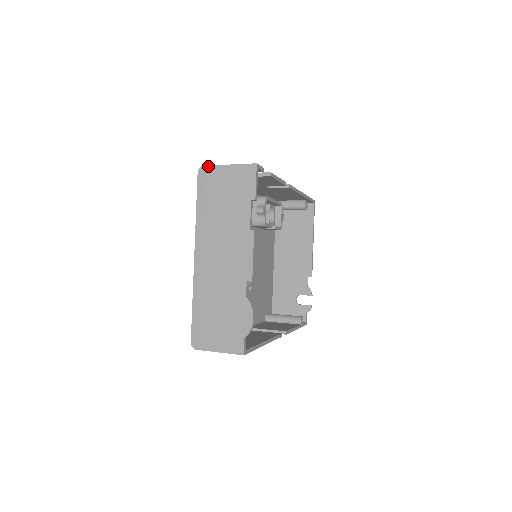
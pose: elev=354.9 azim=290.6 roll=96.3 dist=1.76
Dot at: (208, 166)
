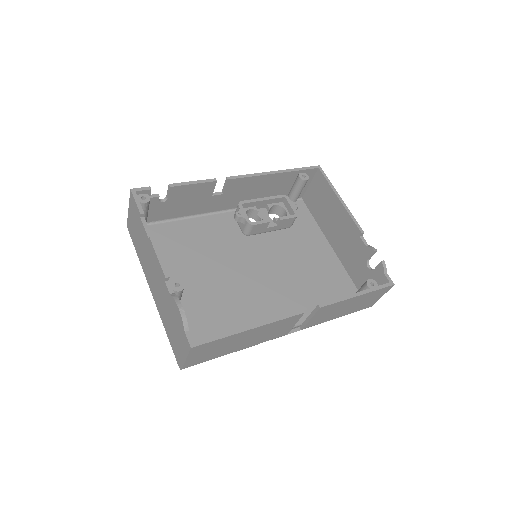
Dot at: (127, 220)
